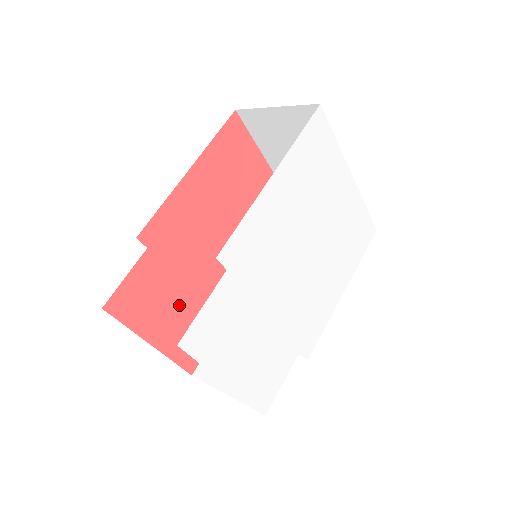
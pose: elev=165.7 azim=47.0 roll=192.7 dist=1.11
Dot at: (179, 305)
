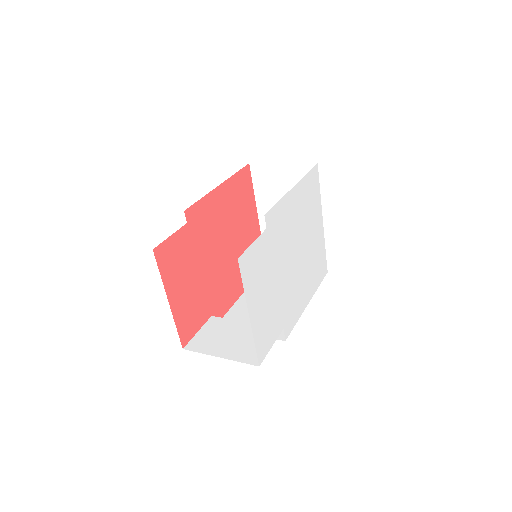
Dot at: (191, 281)
